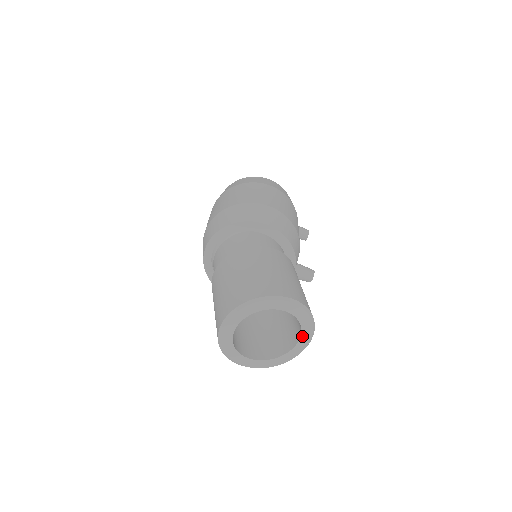
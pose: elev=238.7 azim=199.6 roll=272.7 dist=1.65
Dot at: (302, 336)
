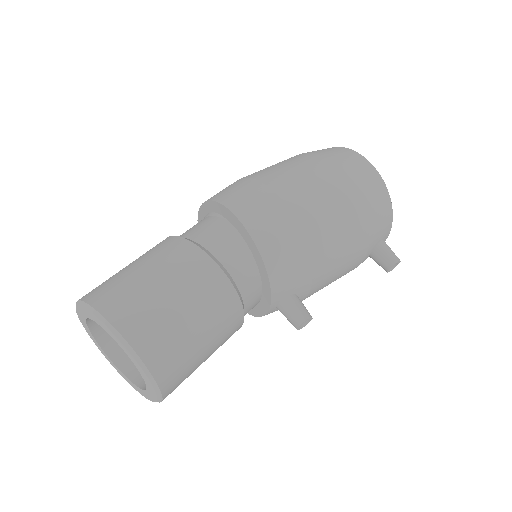
Dot at: (147, 385)
